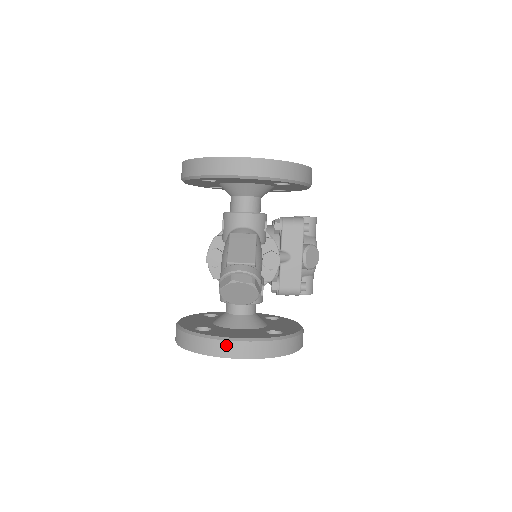
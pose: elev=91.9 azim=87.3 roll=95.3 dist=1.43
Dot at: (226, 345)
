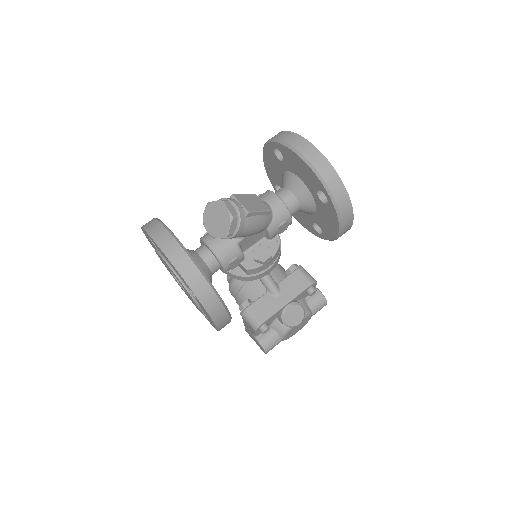
Dot at: (169, 238)
